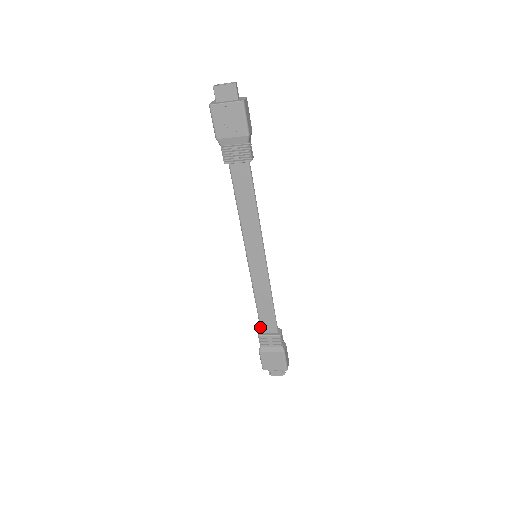
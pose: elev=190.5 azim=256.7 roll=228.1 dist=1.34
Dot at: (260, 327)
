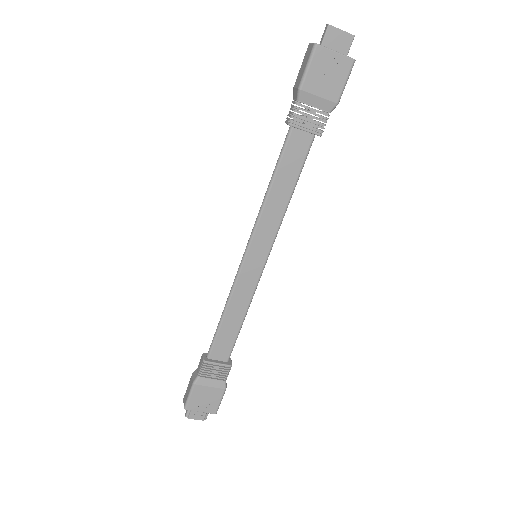
Dot at: (210, 350)
